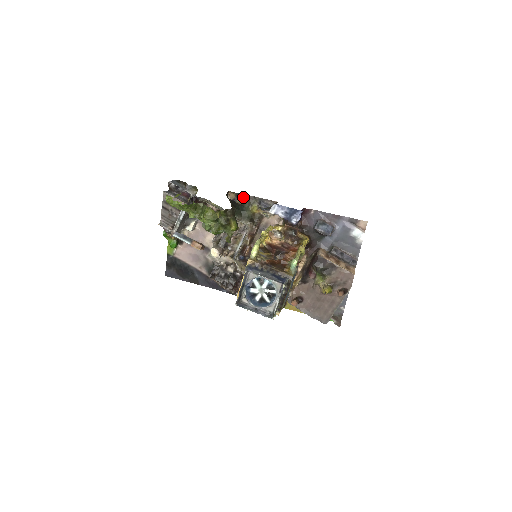
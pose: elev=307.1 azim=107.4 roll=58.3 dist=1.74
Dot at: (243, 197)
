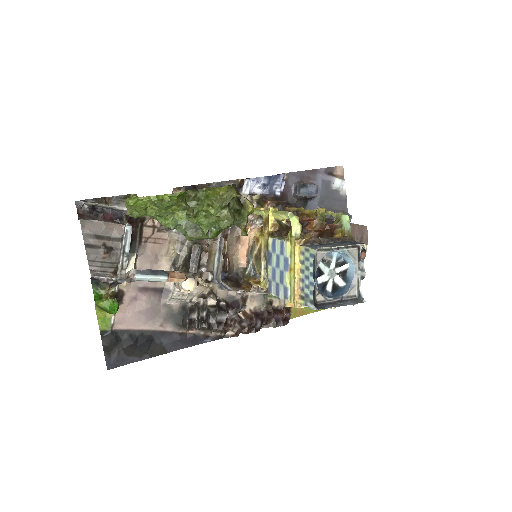
Dot at: occluded
